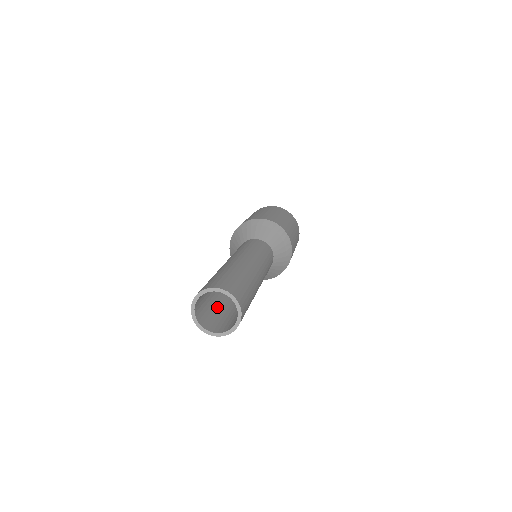
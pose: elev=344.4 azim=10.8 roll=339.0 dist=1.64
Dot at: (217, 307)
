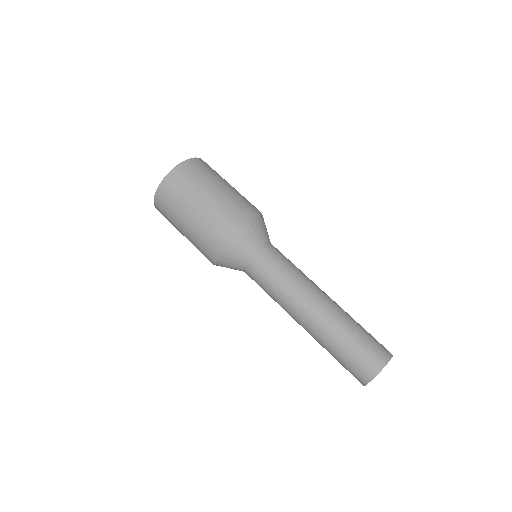
Dot at: occluded
